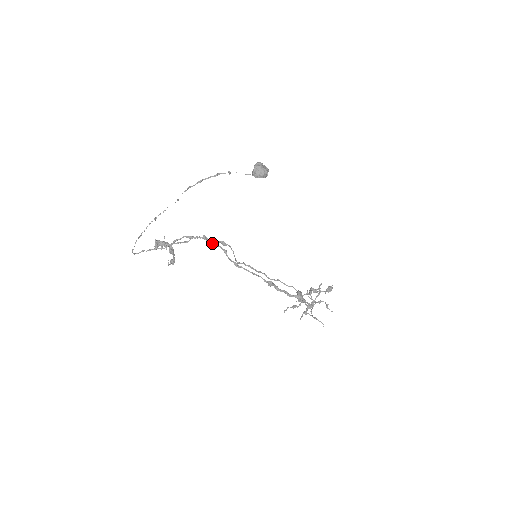
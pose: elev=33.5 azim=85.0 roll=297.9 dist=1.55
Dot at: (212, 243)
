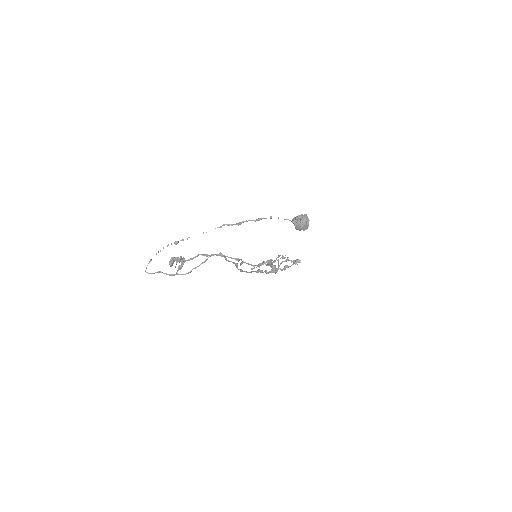
Dot at: (228, 261)
